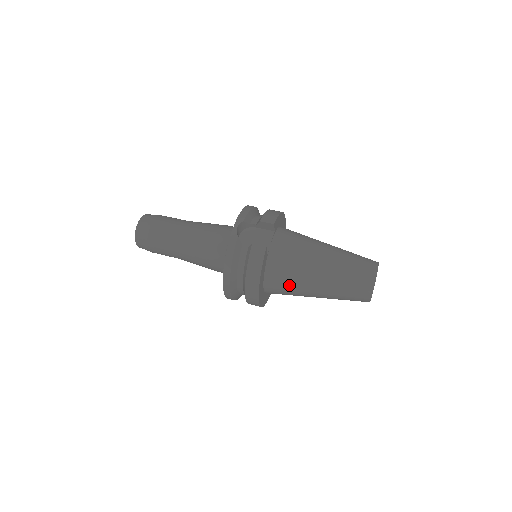
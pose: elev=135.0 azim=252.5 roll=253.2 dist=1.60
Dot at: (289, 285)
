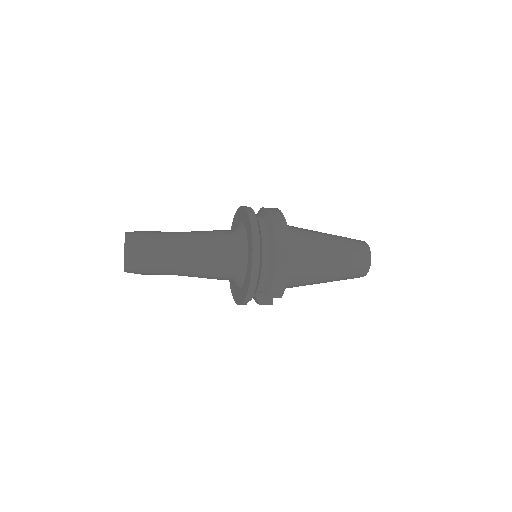
Dot at: (304, 236)
